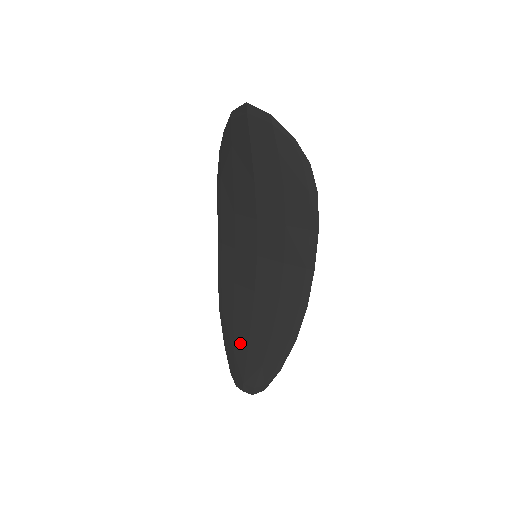
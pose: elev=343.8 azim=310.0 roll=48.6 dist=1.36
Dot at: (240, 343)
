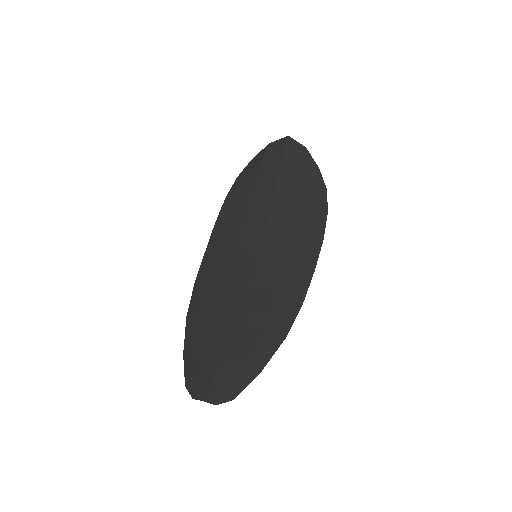
Dot at: (213, 344)
